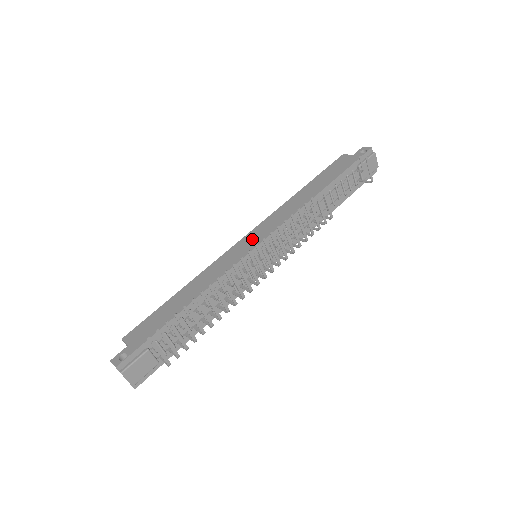
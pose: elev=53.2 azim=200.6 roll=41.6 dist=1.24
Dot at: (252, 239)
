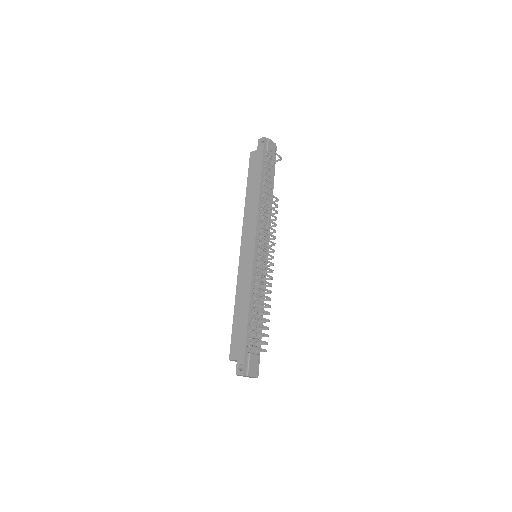
Dot at: (247, 249)
